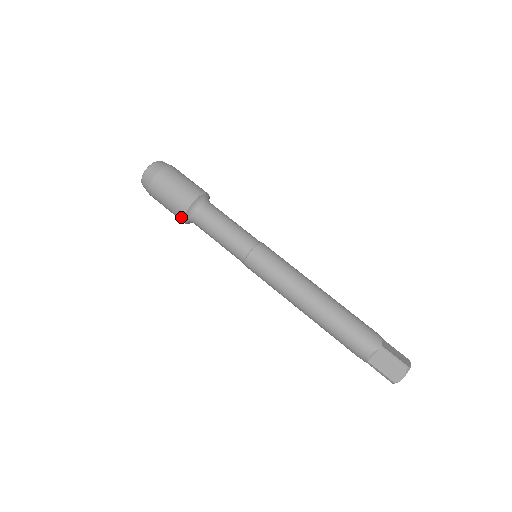
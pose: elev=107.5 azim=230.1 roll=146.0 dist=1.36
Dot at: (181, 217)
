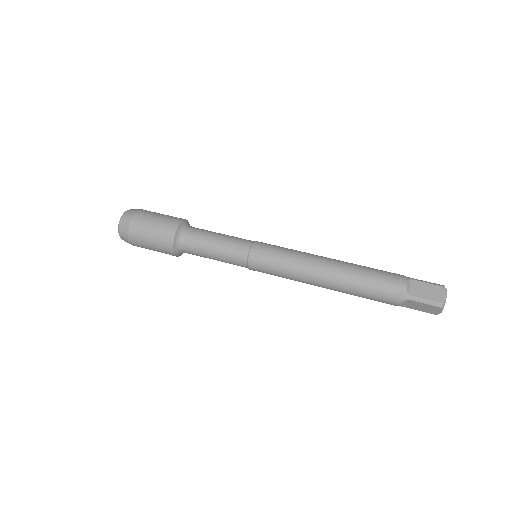
Dot at: (170, 239)
